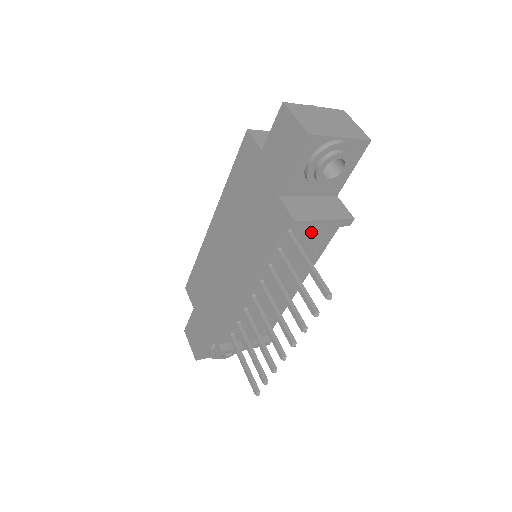
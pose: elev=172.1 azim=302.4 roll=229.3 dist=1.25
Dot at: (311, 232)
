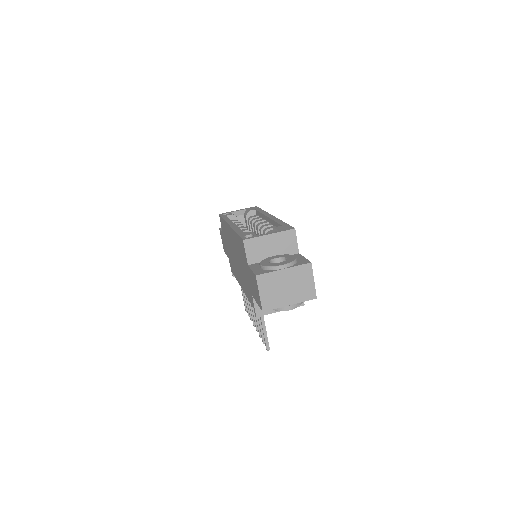
Dot at: occluded
